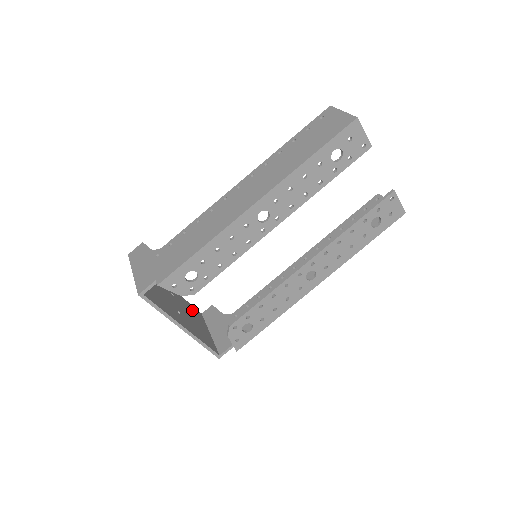
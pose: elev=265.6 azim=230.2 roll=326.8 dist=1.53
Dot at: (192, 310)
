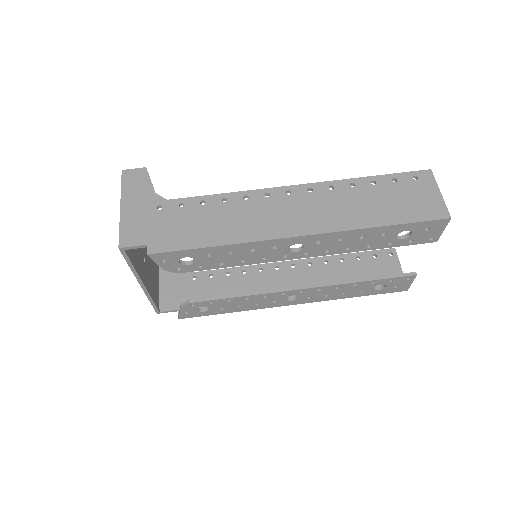
Dot at: occluded
